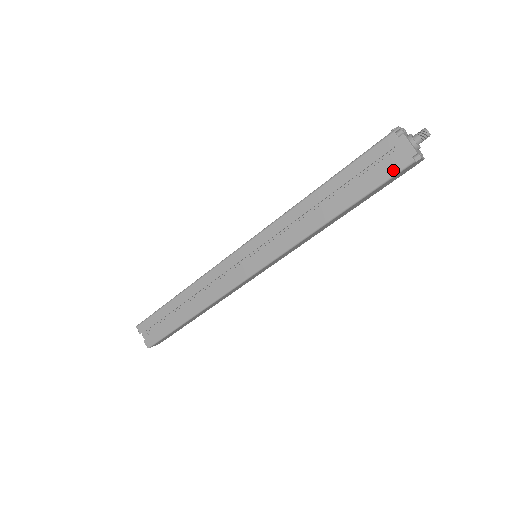
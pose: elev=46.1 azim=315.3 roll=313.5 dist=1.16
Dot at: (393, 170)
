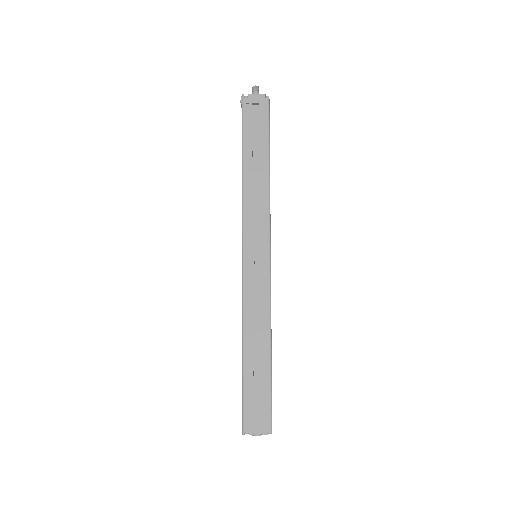
Dot at: (265, 113)
